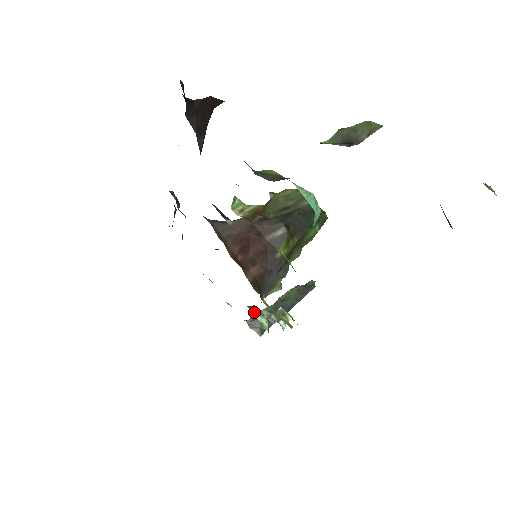
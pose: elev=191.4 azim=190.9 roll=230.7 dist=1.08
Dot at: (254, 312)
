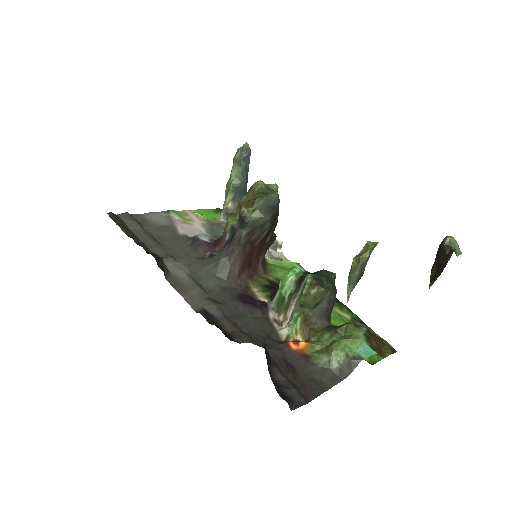
Dot at: occluded
